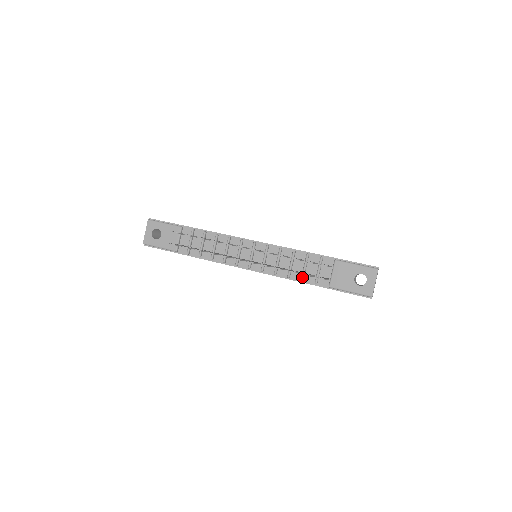
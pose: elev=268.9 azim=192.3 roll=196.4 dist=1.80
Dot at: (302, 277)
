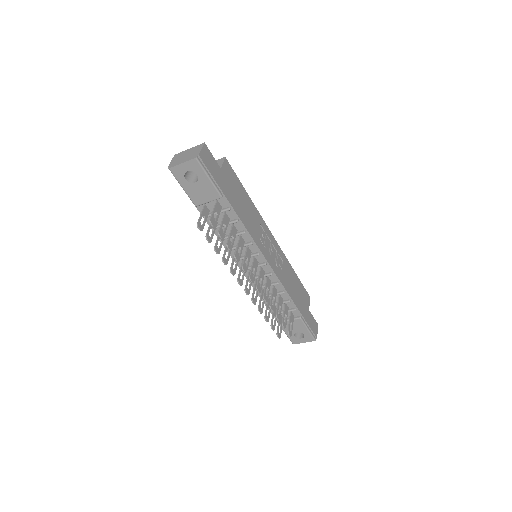
Dot at: occluded
